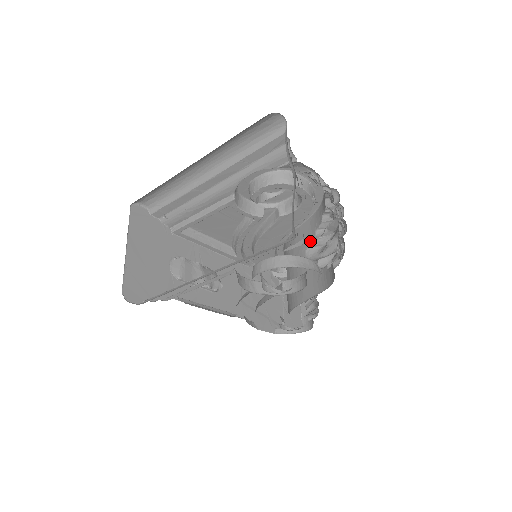
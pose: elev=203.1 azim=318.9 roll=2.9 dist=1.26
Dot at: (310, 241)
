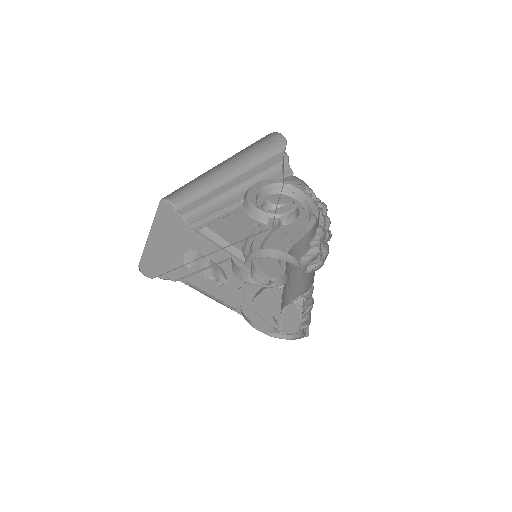
Dot at: (305, 251)
